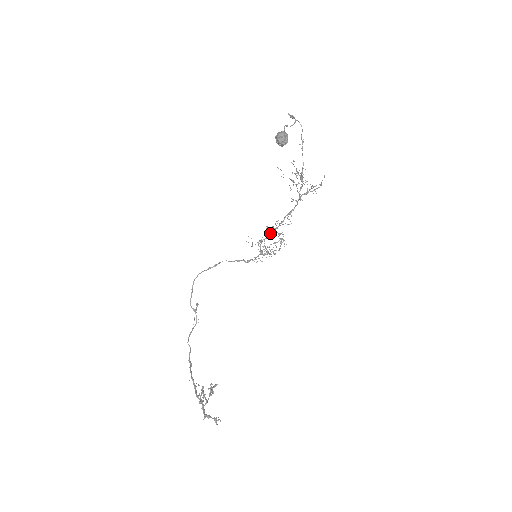
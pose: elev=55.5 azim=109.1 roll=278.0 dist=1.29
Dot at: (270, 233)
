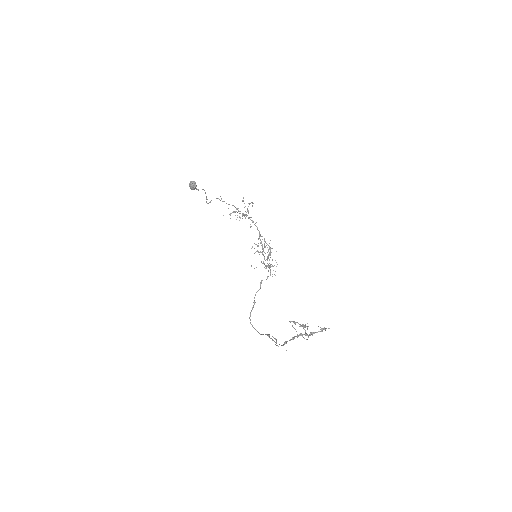
Dot at: (263, 255)
